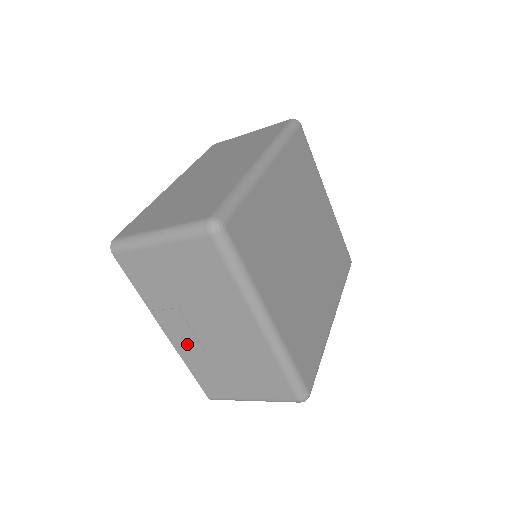
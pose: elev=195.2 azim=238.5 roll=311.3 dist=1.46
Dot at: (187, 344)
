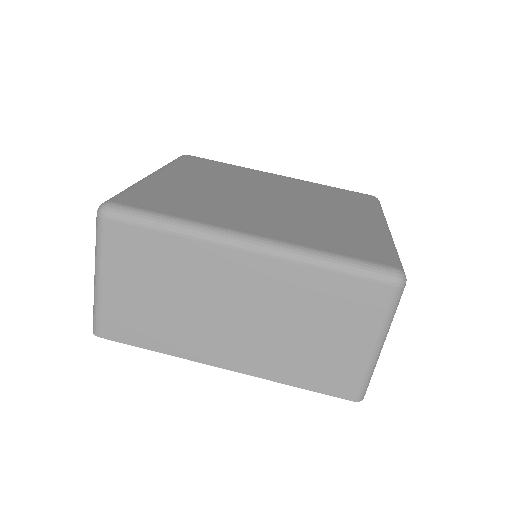
Dot at: occluded
